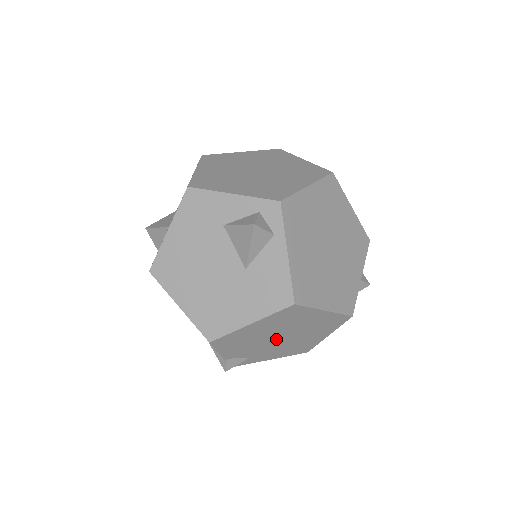
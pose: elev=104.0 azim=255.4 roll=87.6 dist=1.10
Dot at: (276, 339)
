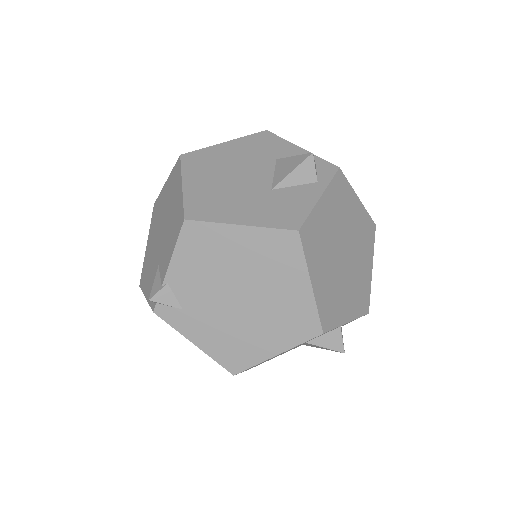
Dot at: (233, 295)
